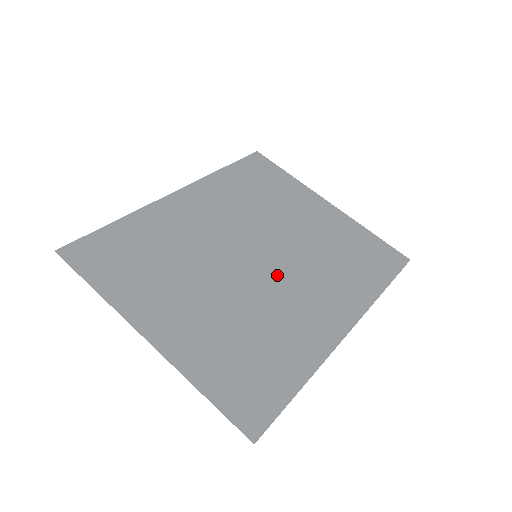
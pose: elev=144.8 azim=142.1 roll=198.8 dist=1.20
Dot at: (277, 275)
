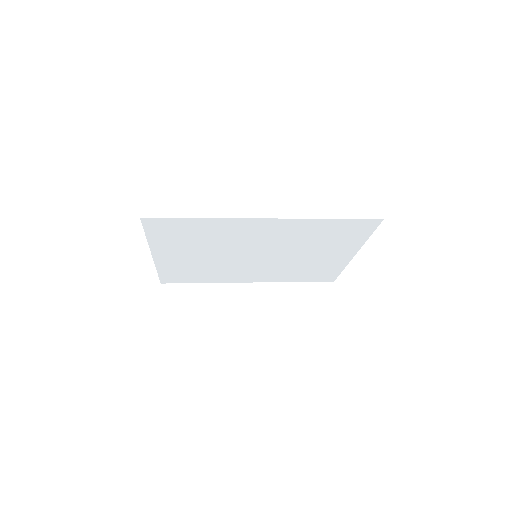
Dot at: (256, 248)
